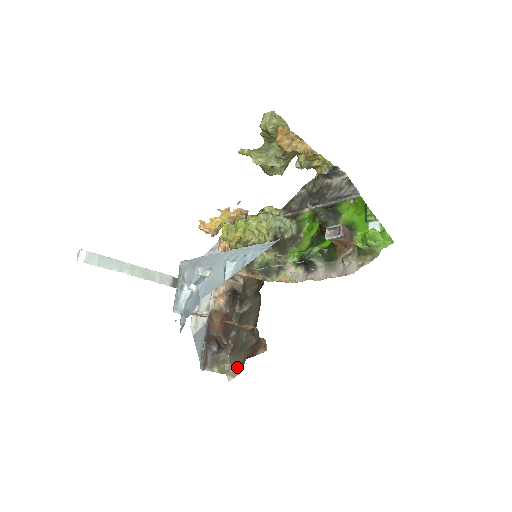
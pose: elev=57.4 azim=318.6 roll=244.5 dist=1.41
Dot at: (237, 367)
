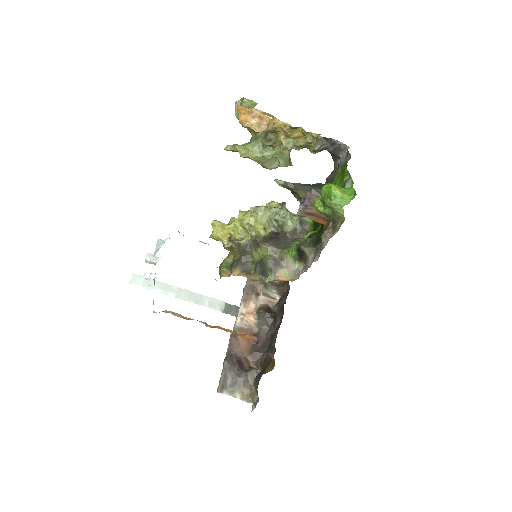
Dot at: (257, 393)
